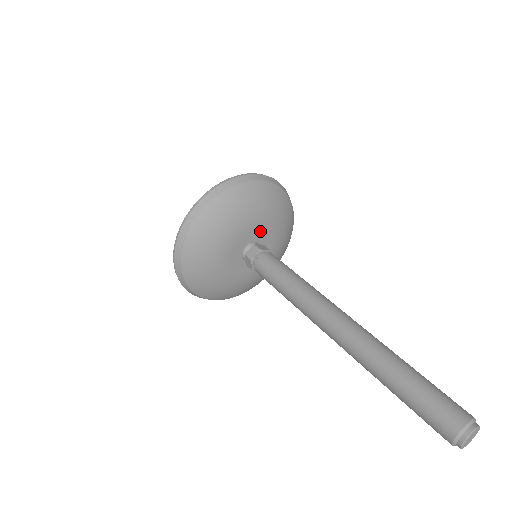
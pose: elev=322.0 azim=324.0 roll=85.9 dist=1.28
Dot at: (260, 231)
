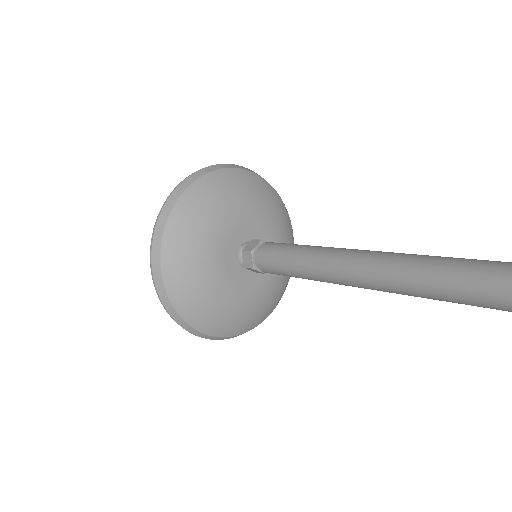
Dot at: occluded
